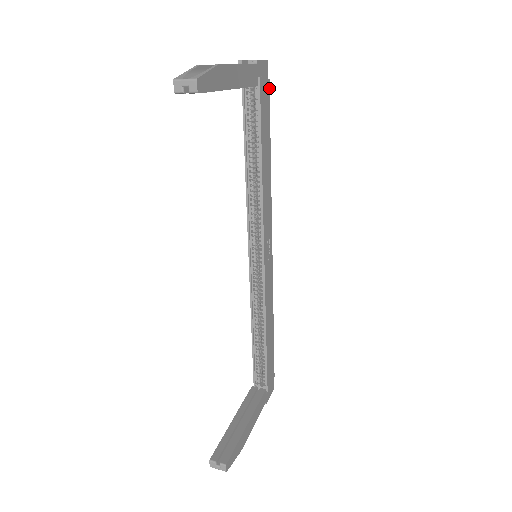
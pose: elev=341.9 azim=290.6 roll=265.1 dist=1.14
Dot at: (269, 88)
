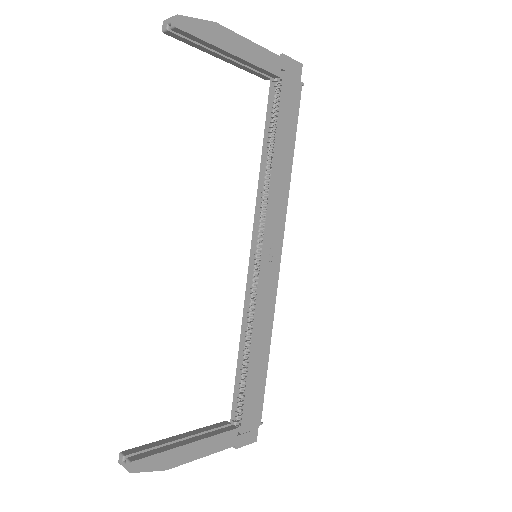
Dot at: occluded
